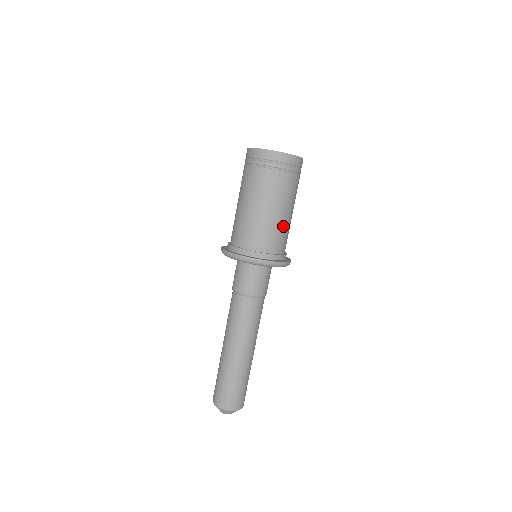
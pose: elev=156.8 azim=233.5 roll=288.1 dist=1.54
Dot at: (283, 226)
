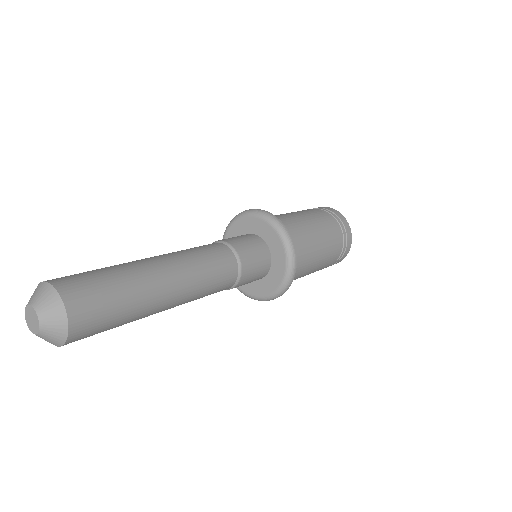
Dot at: (308, 235)
